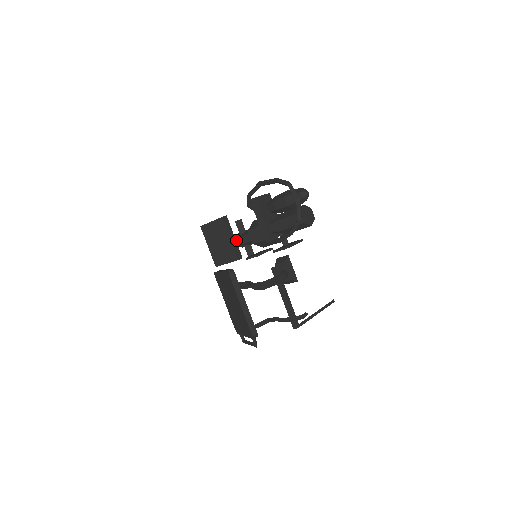
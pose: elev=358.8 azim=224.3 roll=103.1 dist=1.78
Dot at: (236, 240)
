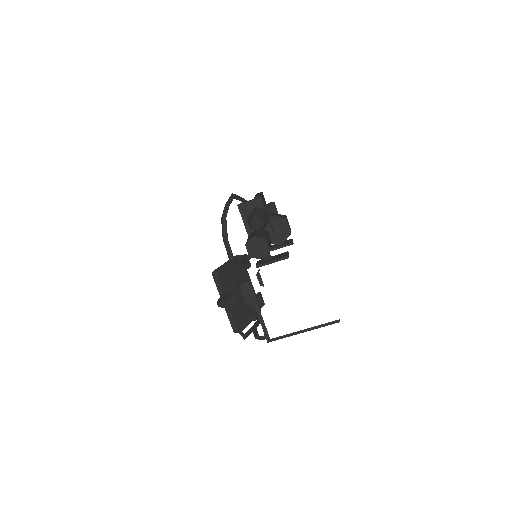
Dot at: occluded
